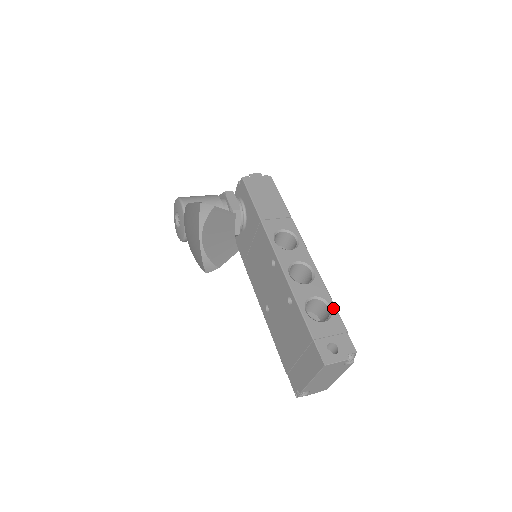
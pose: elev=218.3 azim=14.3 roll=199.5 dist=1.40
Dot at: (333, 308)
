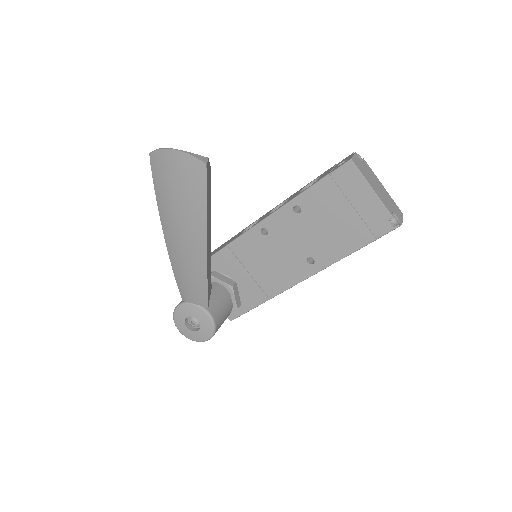
Dot at: (315, 179)
